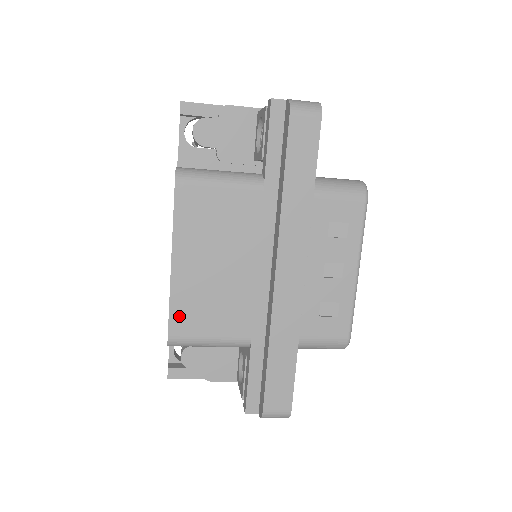
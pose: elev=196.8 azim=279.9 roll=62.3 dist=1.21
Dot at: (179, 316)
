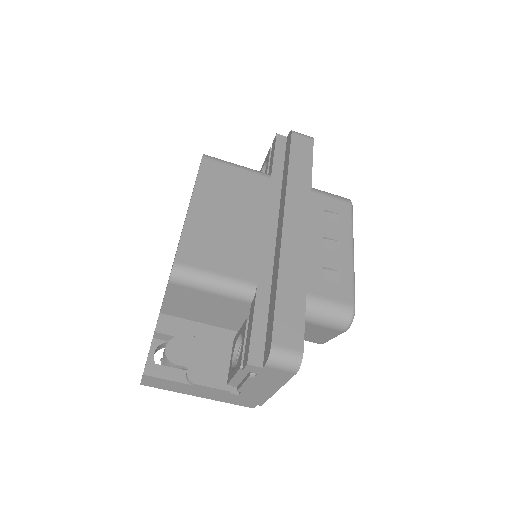
Dot at: (189, 247)
